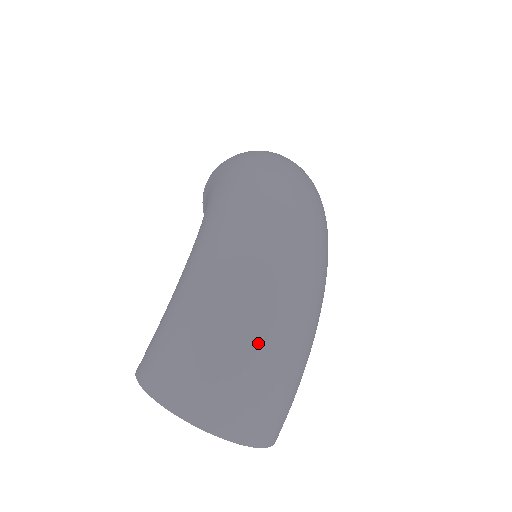
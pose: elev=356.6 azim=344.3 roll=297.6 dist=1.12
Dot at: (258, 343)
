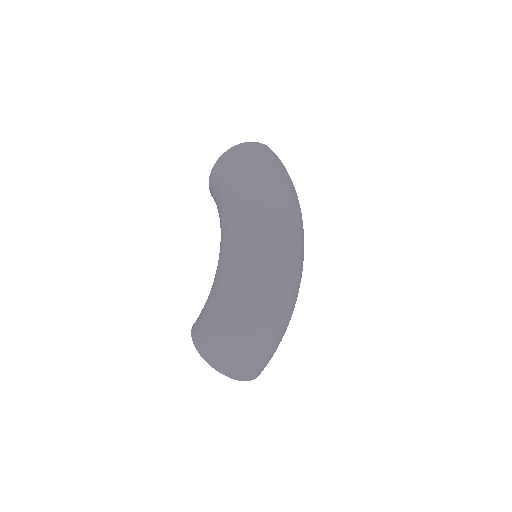
Dot at: (266, 344)
